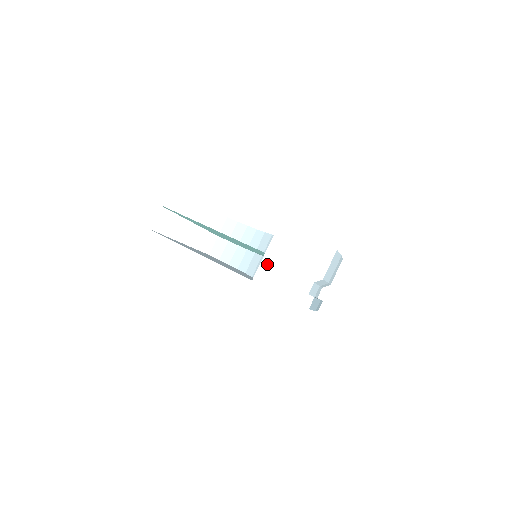
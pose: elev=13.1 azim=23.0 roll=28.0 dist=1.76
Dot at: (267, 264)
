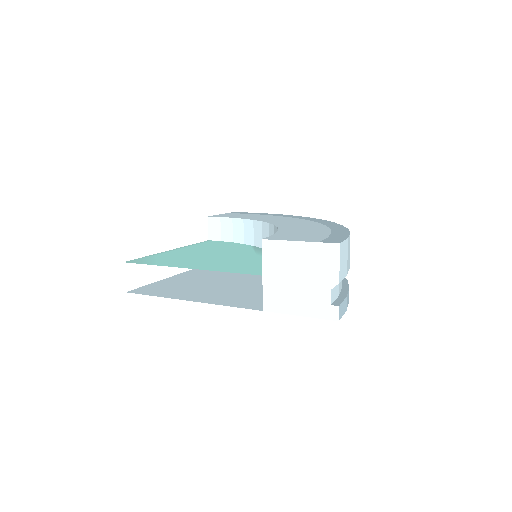
Dot at: (270, 287)
